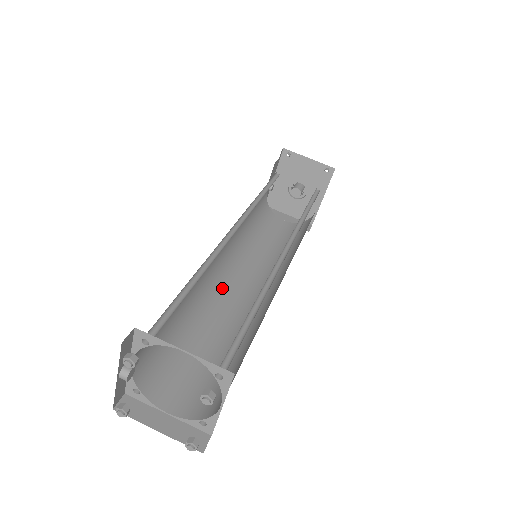
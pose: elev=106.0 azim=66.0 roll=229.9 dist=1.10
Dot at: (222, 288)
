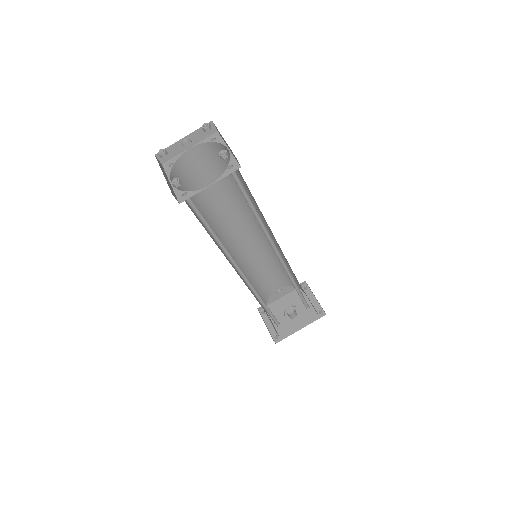
Dot at: (224, 245)
